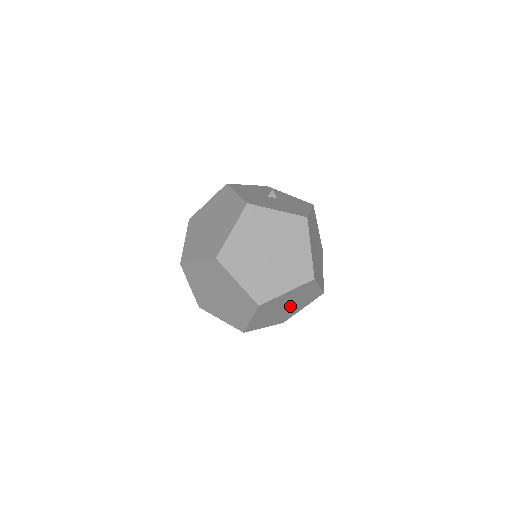
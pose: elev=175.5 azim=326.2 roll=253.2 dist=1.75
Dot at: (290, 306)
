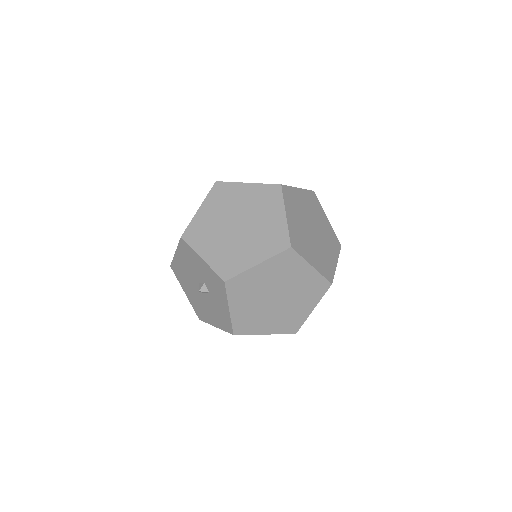
Dot at: (276, 305)
